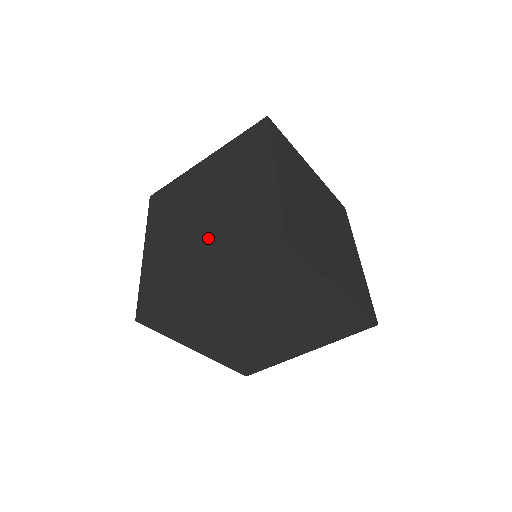
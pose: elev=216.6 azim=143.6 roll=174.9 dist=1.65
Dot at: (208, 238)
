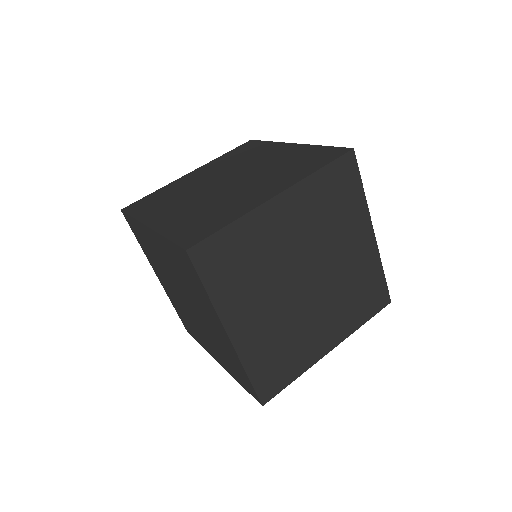
Dot at: (249, 183)
